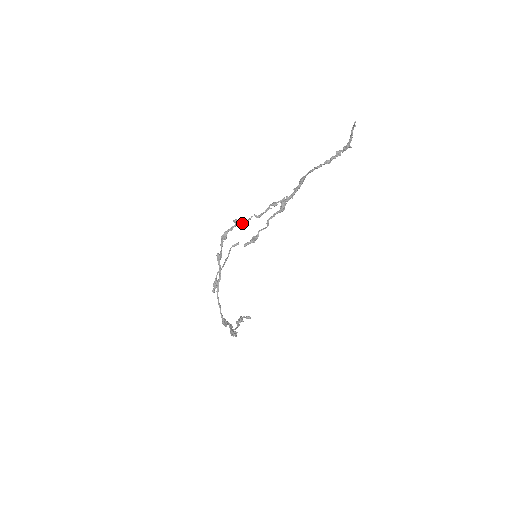
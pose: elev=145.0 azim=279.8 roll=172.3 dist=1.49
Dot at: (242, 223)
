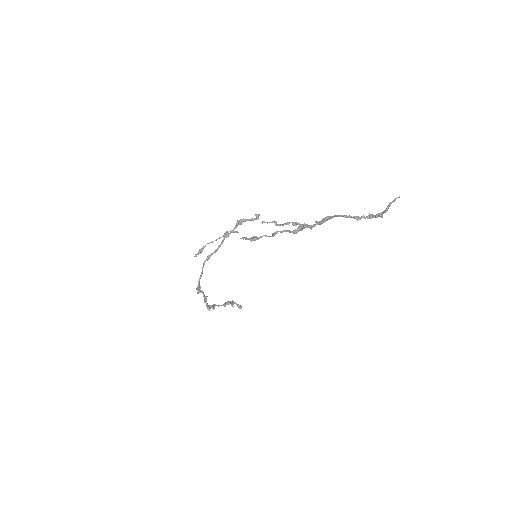
Dot at: (262, 221)
